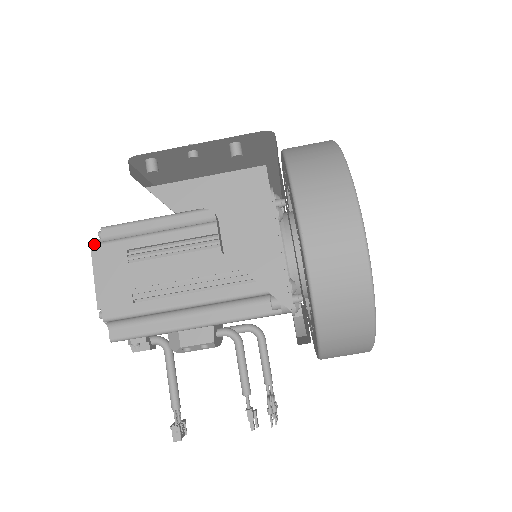
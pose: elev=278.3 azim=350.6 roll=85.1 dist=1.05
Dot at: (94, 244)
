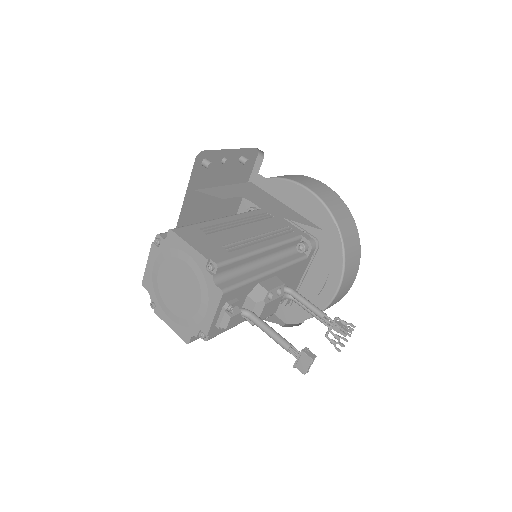
Dot at: occluded
